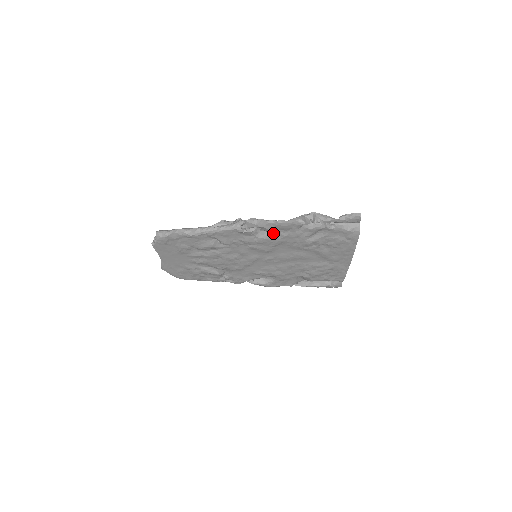
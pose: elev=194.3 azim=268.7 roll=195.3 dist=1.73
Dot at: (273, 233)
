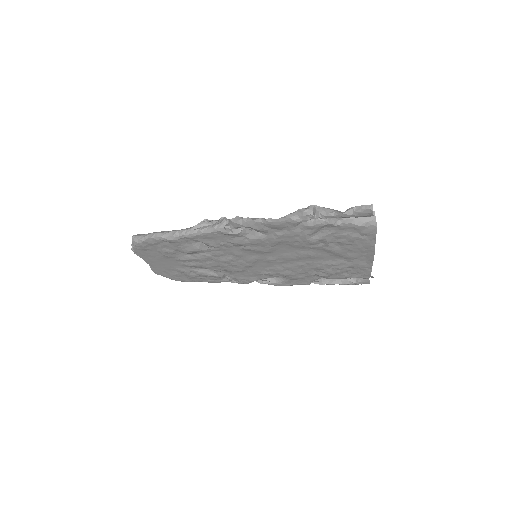
Dot at: (266, 233)
